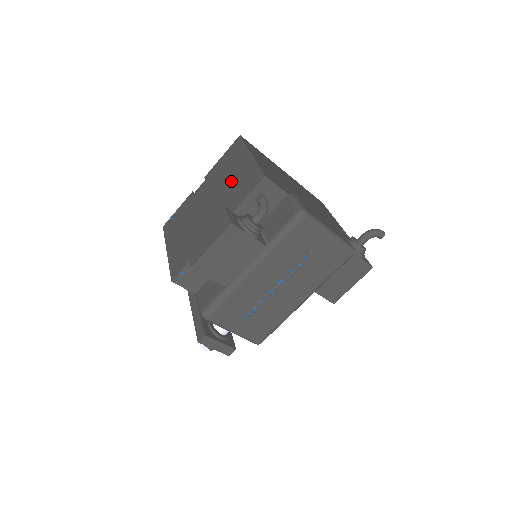
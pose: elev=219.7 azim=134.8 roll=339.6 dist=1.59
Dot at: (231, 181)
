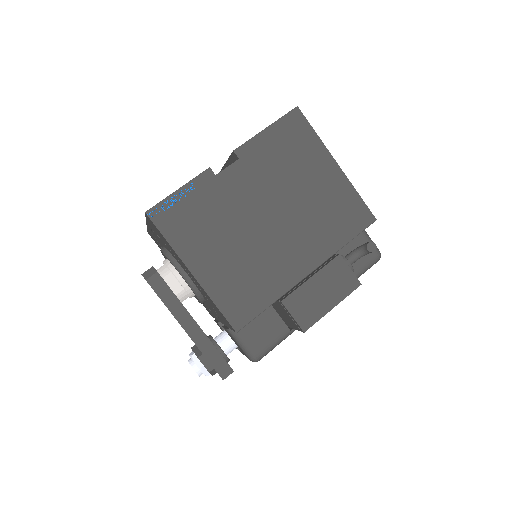
Dot at: (311, 195)
